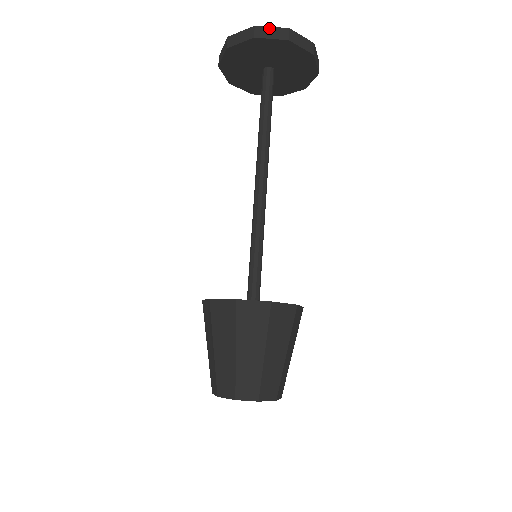
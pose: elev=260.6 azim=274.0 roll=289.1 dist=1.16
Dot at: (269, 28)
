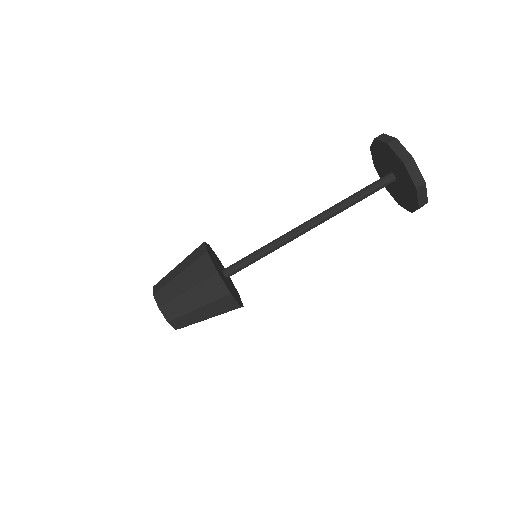
Dot at: (402, 147)
